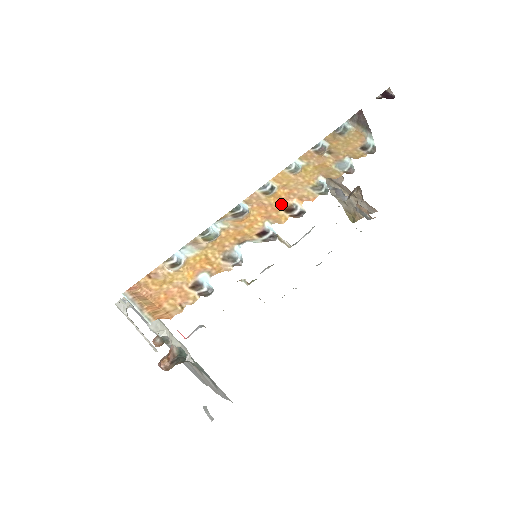
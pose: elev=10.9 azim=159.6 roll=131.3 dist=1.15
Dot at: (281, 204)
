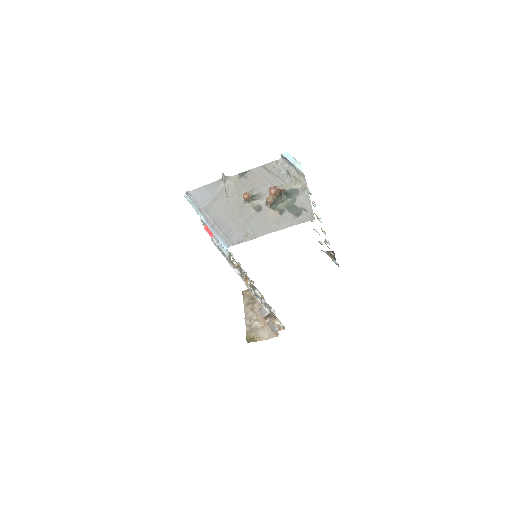
Dot at: occluded
